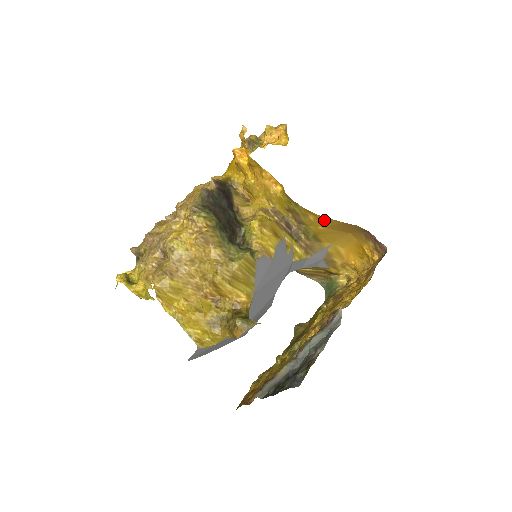
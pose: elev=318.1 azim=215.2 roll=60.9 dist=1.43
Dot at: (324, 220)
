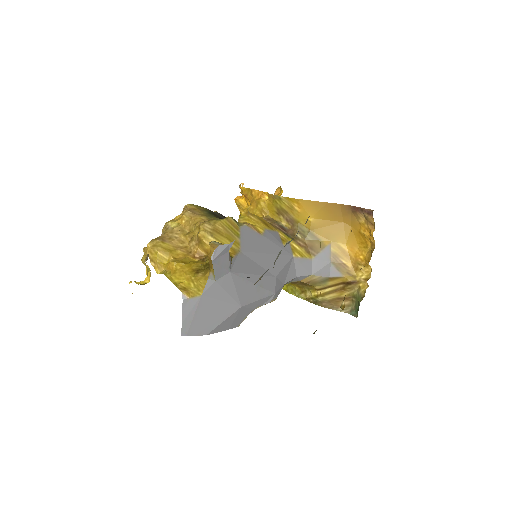
Dot at: (308, 206)
